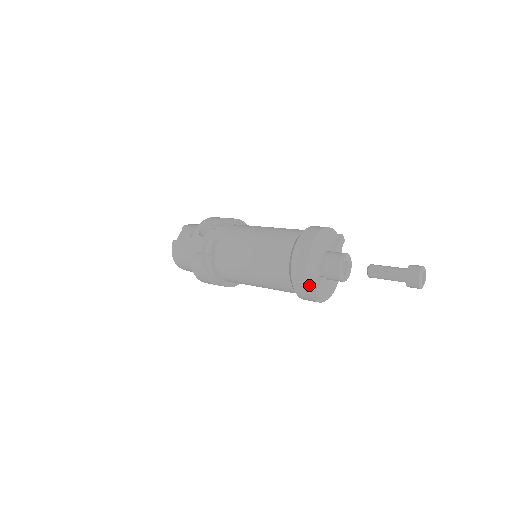
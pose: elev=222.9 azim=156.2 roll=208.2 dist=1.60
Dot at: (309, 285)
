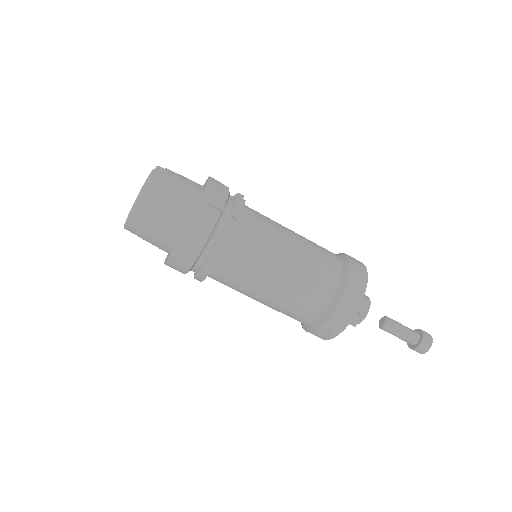
Dot at: (360, 304)
